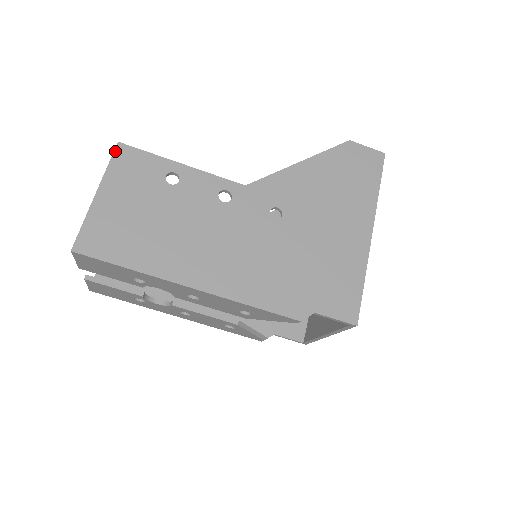
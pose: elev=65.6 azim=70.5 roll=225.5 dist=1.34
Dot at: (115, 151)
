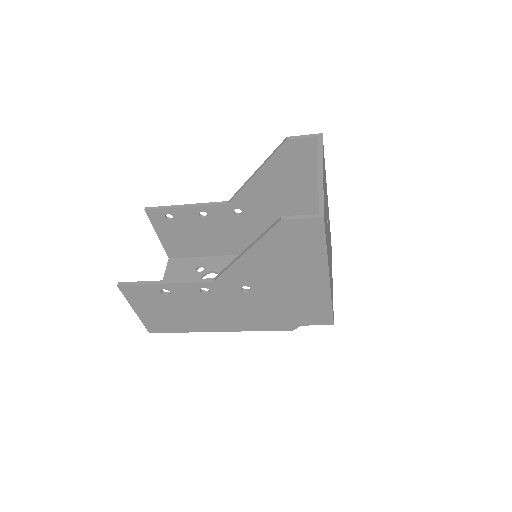
Dot at: (121, 291)
